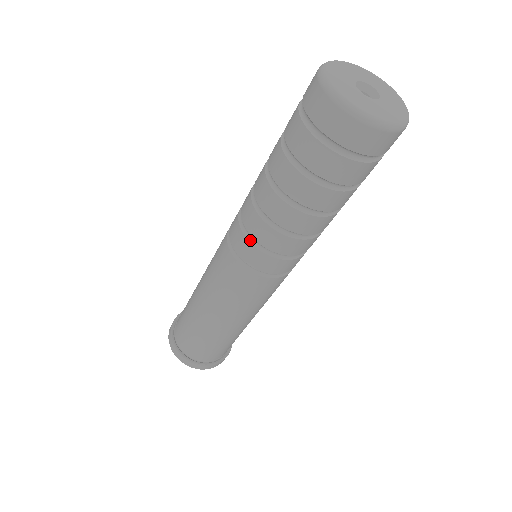
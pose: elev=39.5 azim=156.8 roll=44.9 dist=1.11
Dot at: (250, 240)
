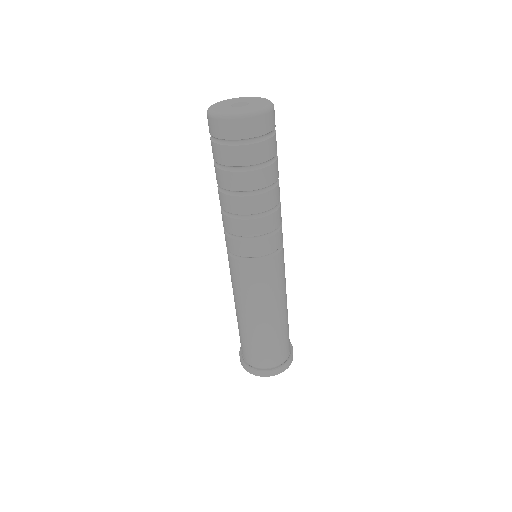
Dot at: (241, 240)
